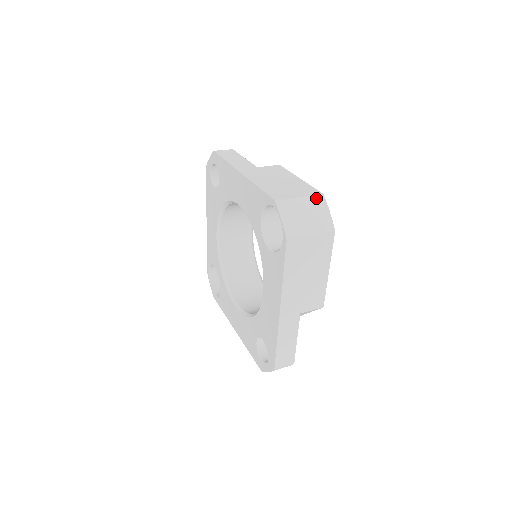
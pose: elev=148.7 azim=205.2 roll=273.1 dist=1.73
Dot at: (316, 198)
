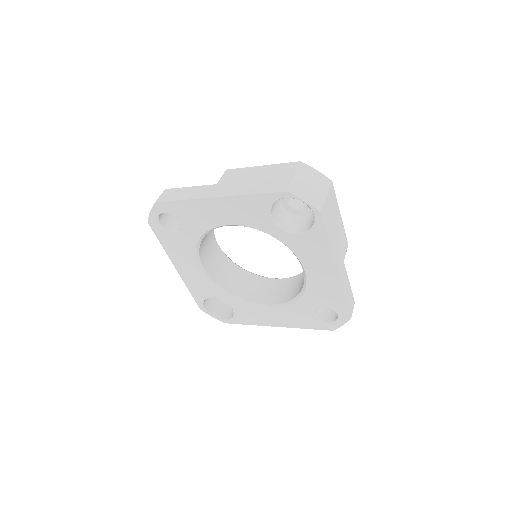
Dot at: (301, 168)
